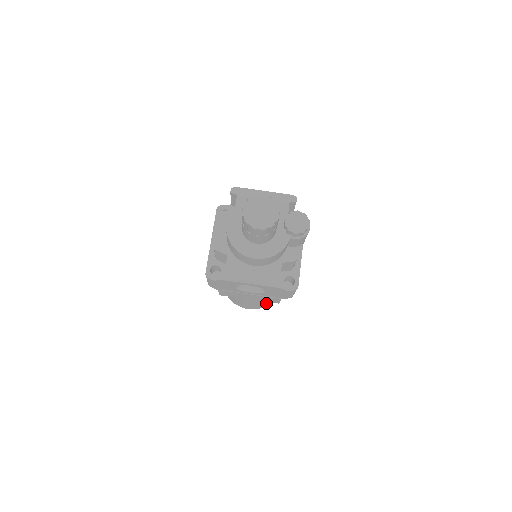
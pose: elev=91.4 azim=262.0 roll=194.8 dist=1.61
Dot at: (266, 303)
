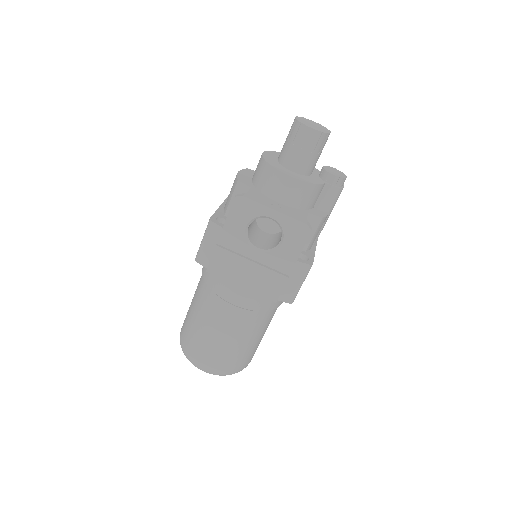
Dot at: (236, 354)
